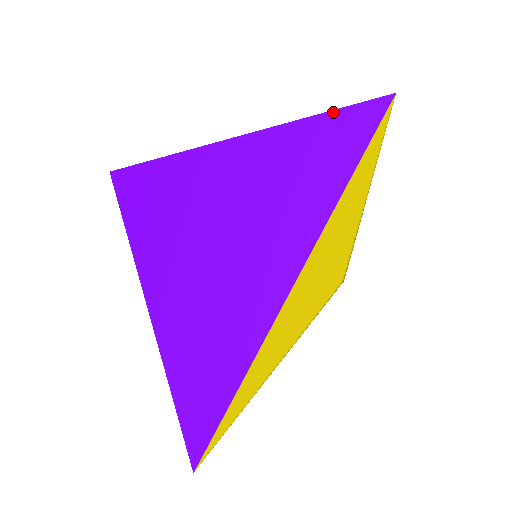
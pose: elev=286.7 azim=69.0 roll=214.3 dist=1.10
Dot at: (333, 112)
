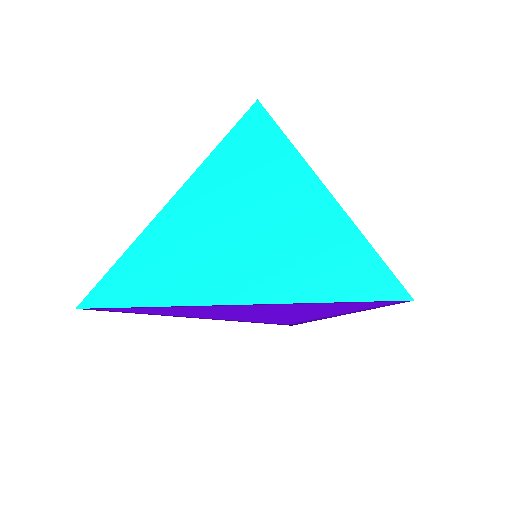
Dot at: occluded
